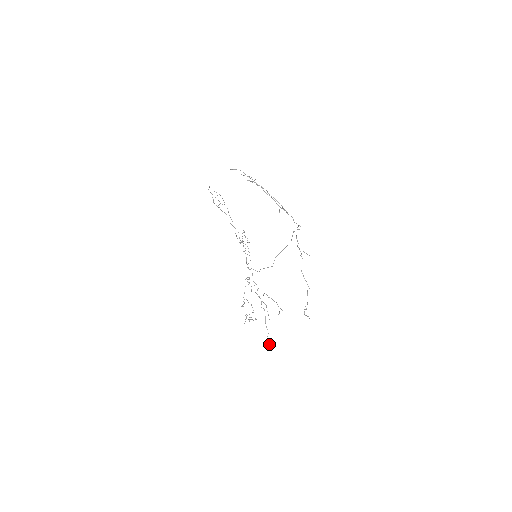
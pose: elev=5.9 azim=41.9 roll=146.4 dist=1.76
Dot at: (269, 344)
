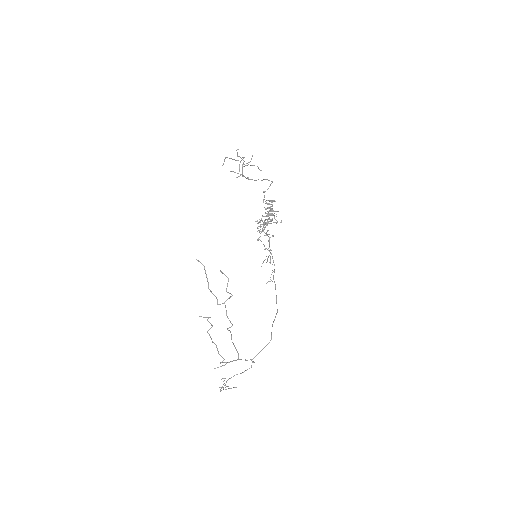
Dot at: (261, 266)
